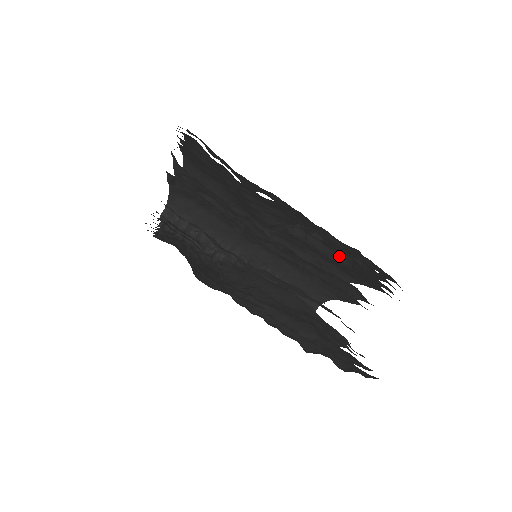
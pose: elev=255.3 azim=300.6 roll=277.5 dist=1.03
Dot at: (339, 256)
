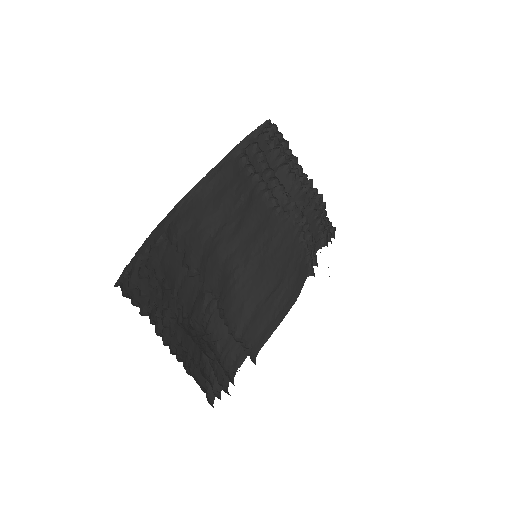
Dot at: occluded
